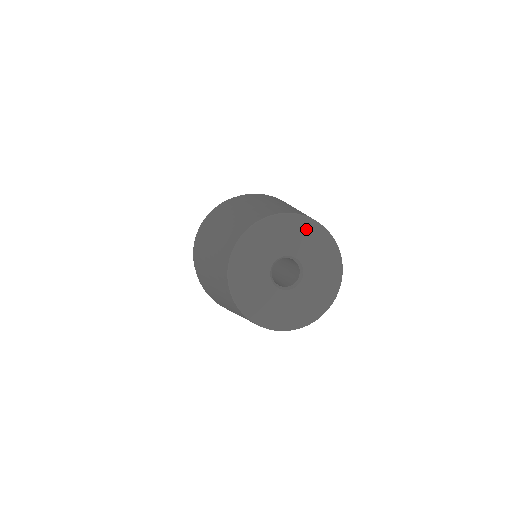
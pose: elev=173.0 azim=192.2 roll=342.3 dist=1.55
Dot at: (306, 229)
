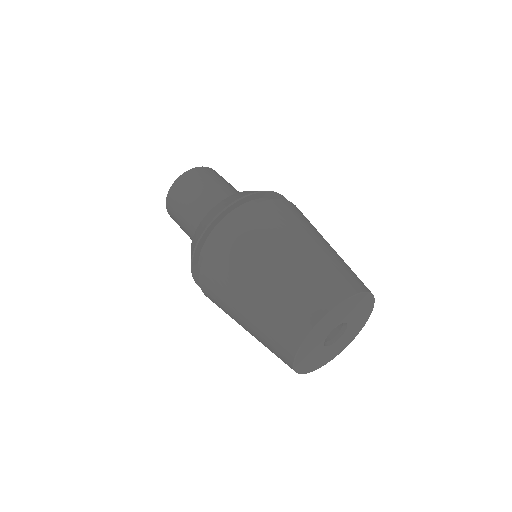
Dot at: (351, 303)
